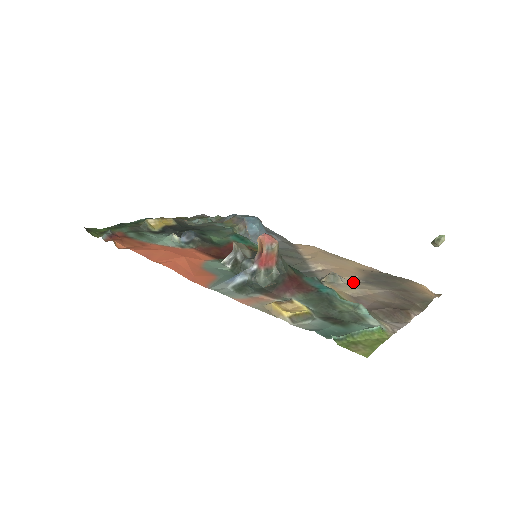
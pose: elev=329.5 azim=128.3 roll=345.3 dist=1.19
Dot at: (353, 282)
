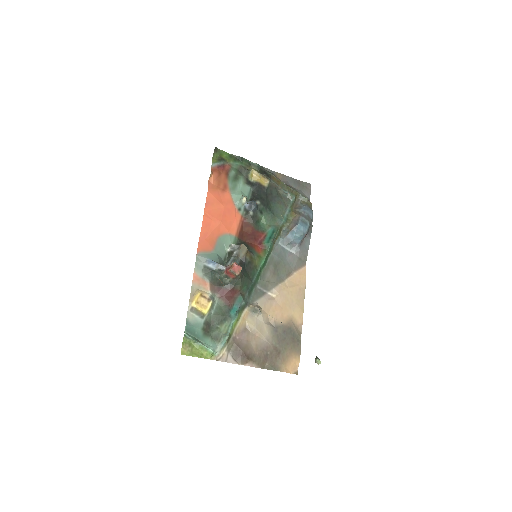
Dot at: (270, 321)
